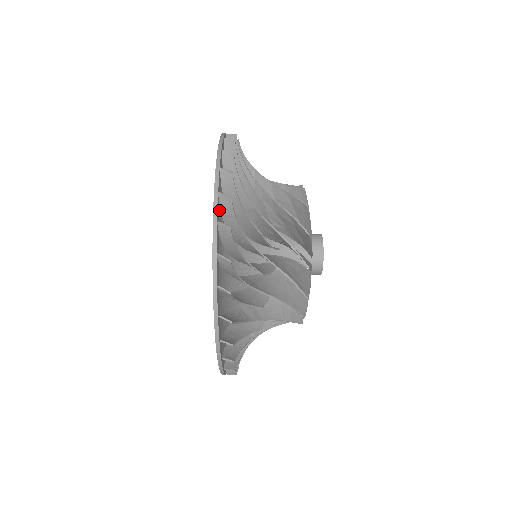
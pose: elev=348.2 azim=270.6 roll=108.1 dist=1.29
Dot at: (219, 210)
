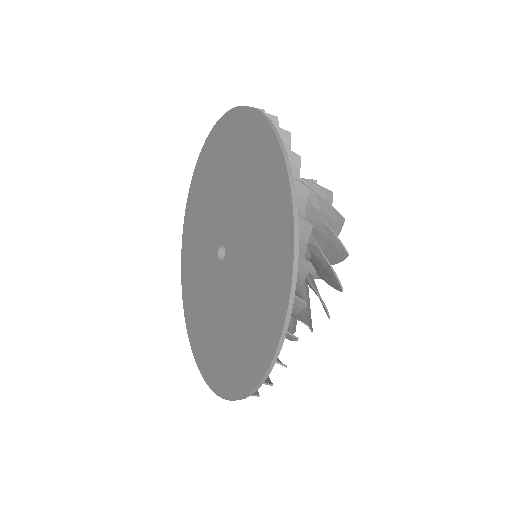
Dot at: occluded
